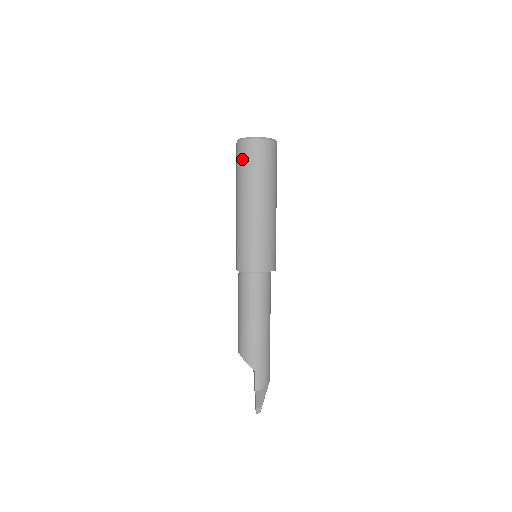
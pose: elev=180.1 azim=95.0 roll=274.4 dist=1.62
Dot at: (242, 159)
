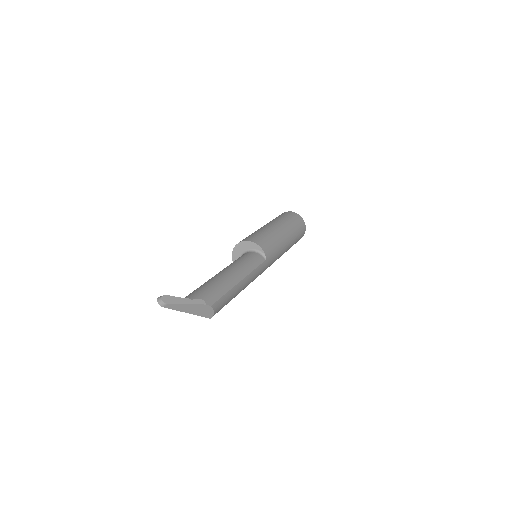
Dot at: occluded
